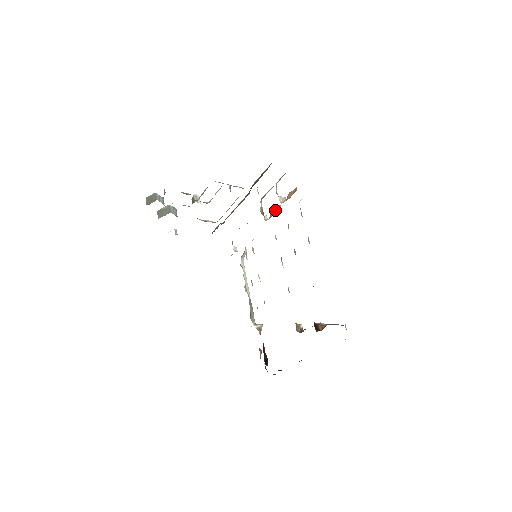
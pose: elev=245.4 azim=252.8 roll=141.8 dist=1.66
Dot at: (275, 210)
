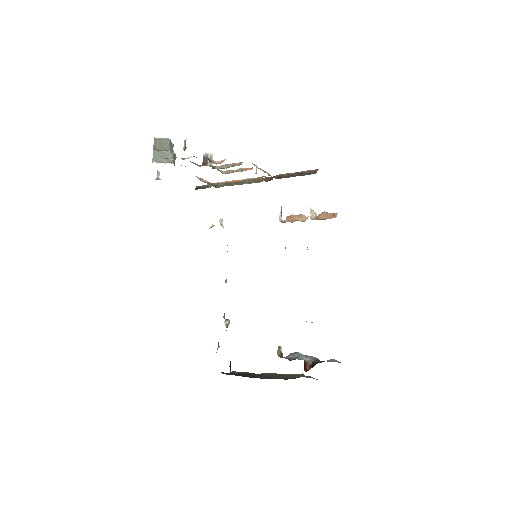
Dot at: (297, 218)
